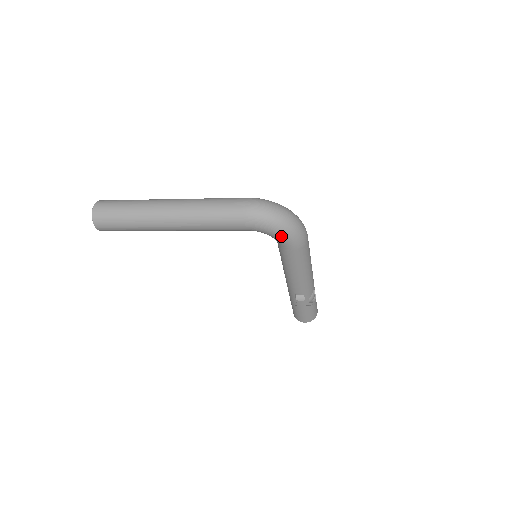
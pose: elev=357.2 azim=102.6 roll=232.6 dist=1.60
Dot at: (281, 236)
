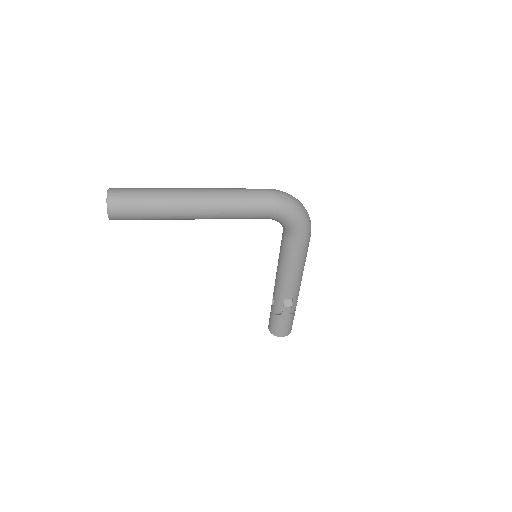
Dot at: (297, 223)
